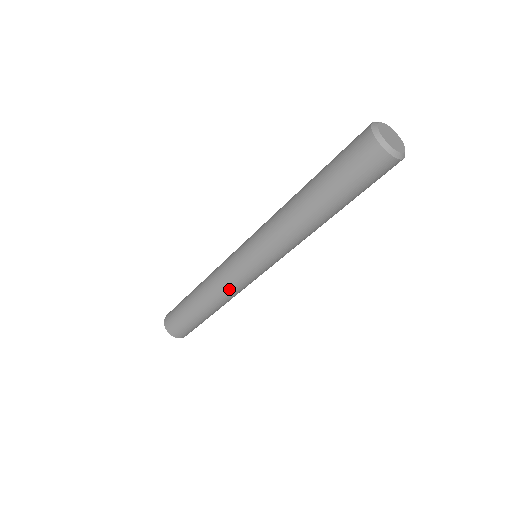
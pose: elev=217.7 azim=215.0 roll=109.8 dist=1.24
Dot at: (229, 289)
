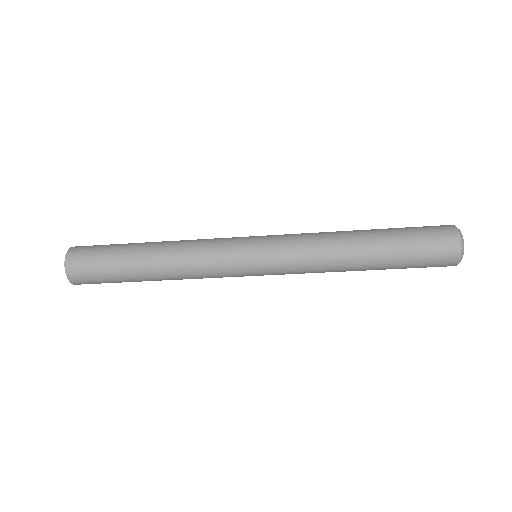
Dot at: (206, 271)
